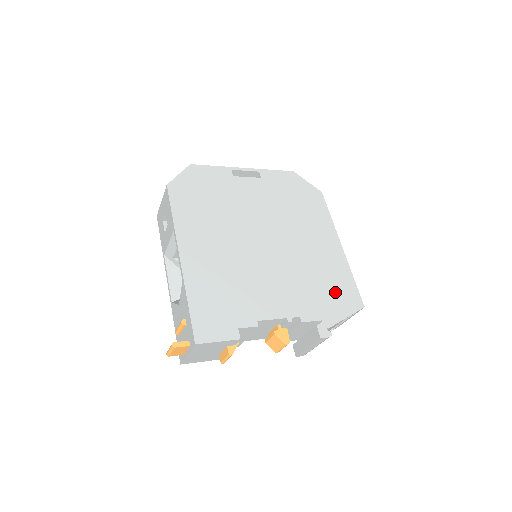
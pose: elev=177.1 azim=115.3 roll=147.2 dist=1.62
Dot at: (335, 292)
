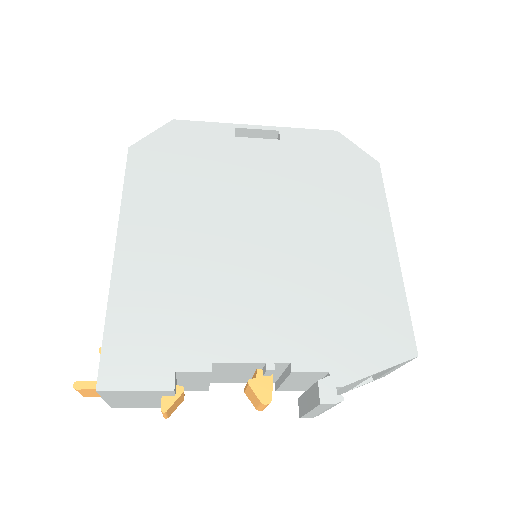
Dot at: (366, 325)
